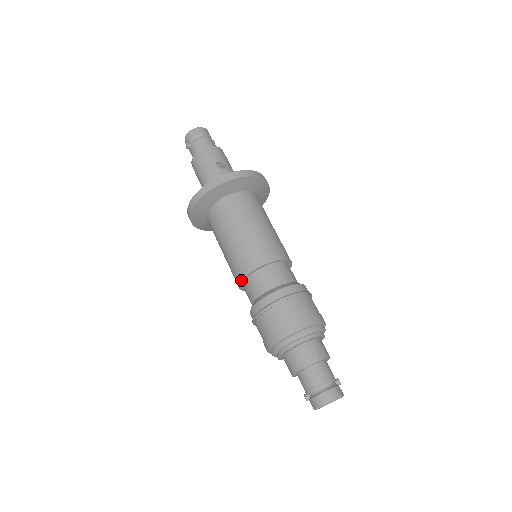
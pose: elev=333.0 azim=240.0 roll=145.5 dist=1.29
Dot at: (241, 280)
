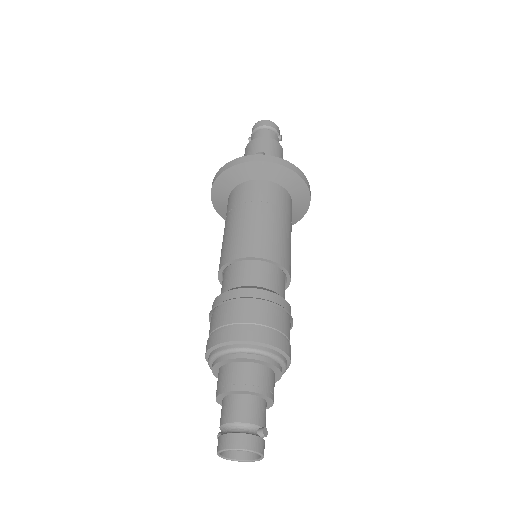
Dot at: (218, 276)
